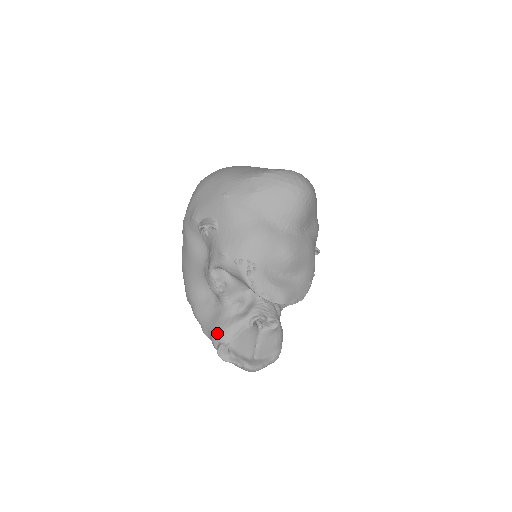
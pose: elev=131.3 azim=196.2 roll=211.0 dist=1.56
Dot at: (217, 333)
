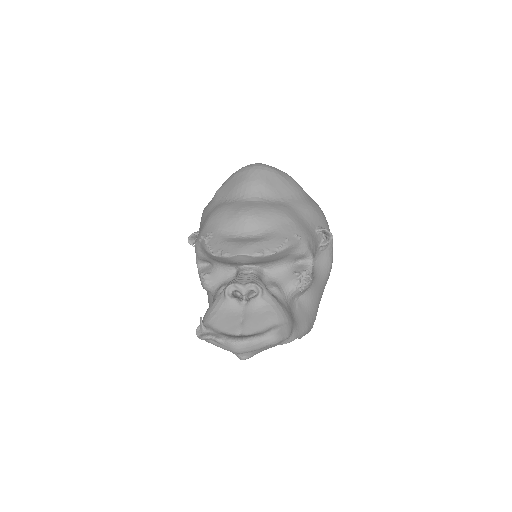
Dot at: (202, 320)
